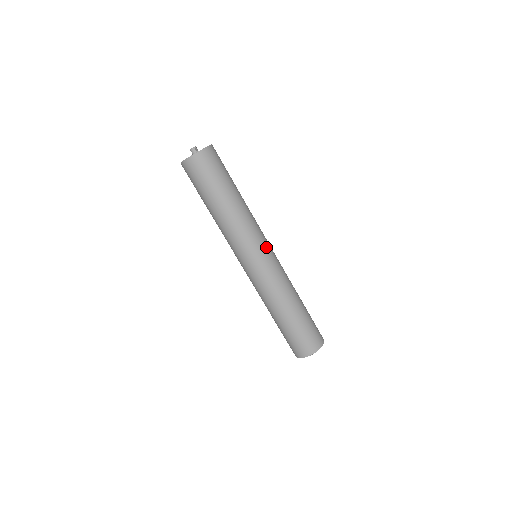
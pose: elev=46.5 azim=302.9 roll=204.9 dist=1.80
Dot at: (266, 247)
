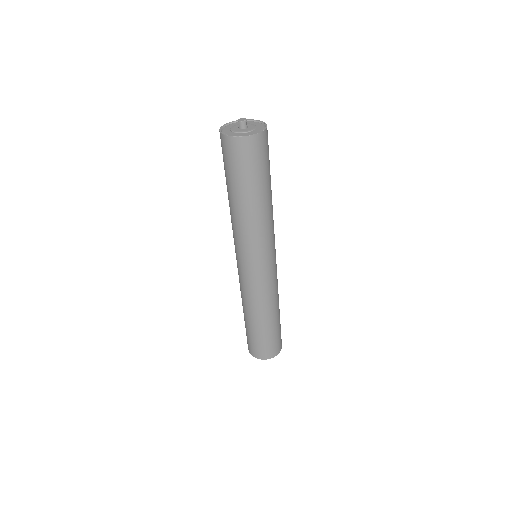
Dot at: (274, 255)
